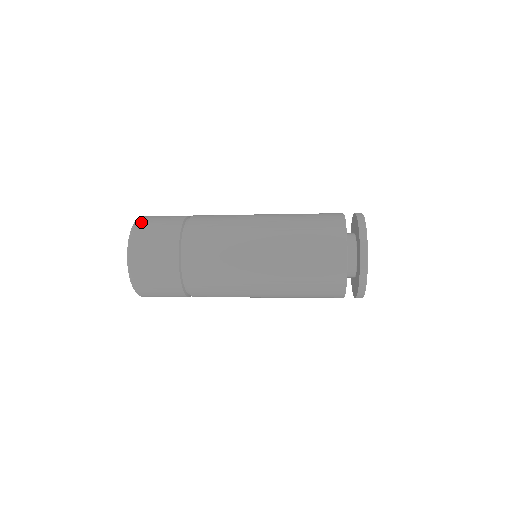
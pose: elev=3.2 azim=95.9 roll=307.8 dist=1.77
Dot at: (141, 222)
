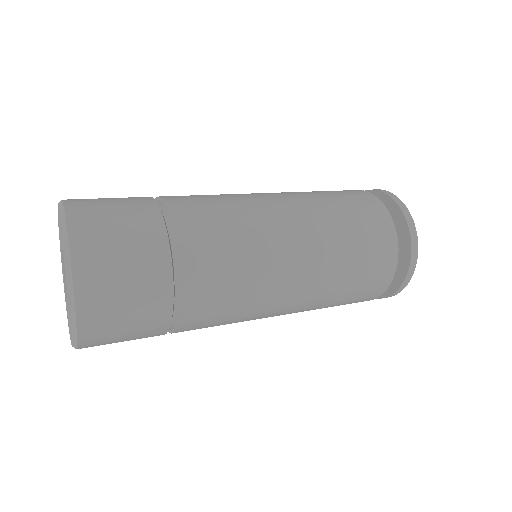
Dot at: (76, 204)
